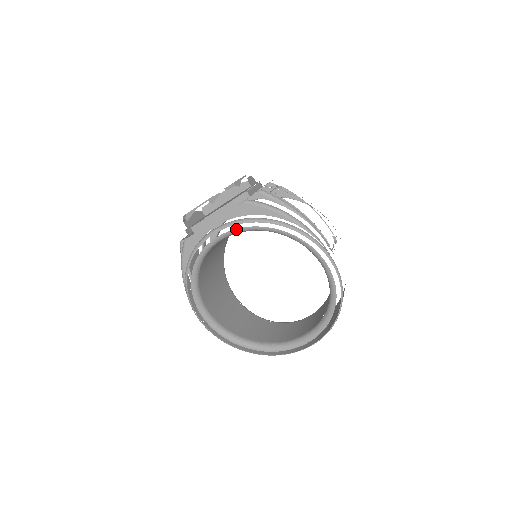
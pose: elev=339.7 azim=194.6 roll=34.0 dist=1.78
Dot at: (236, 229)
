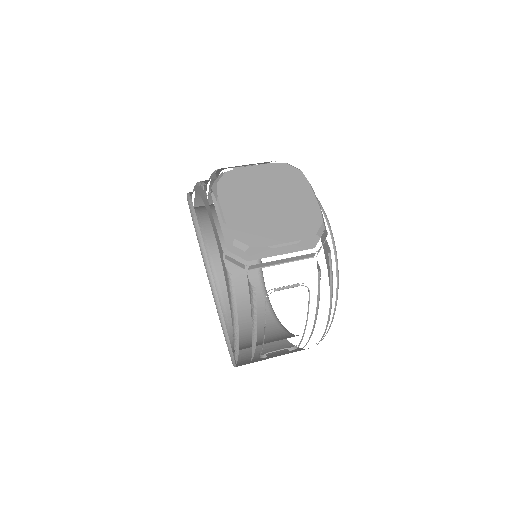
Dot at: occluded
